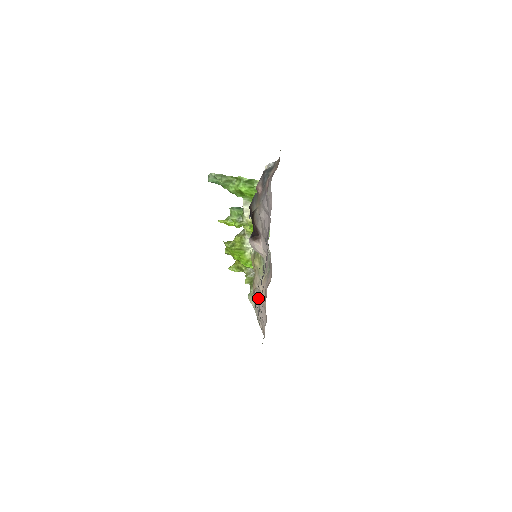
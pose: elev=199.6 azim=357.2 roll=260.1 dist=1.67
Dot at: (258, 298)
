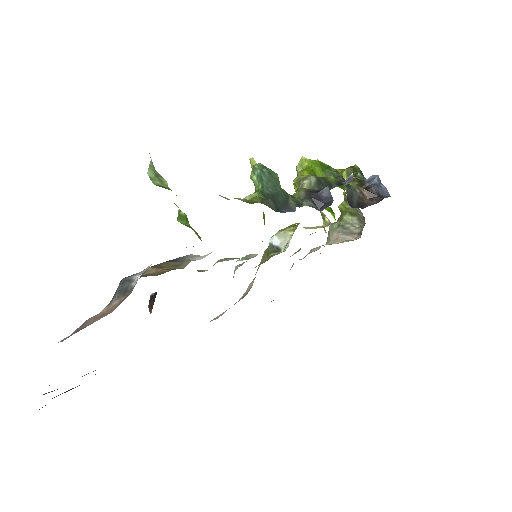
Dot at: occluded
